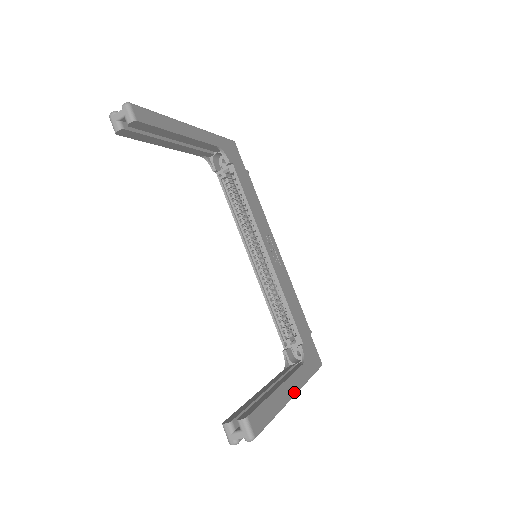
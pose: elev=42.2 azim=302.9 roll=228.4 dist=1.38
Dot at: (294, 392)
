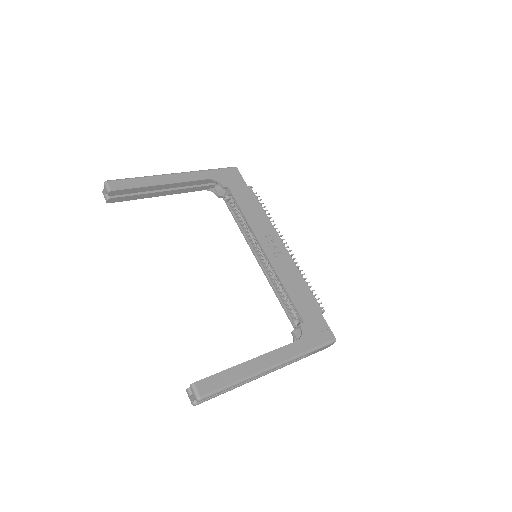
Dot at: (273, 364)
